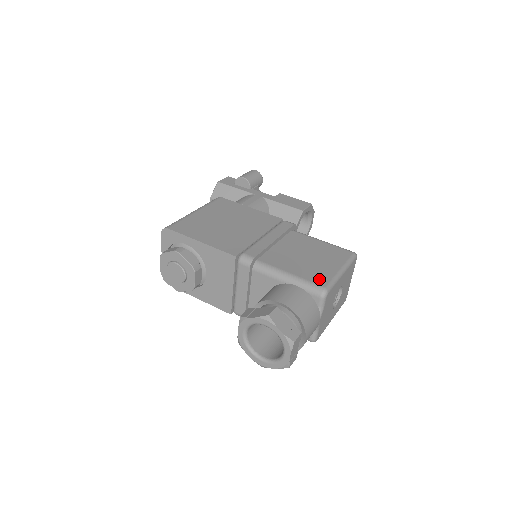
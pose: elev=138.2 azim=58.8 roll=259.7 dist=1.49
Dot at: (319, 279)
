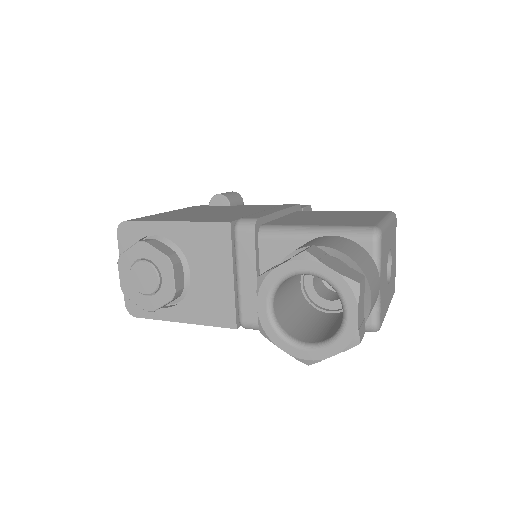
Dot at: (361, 223)
